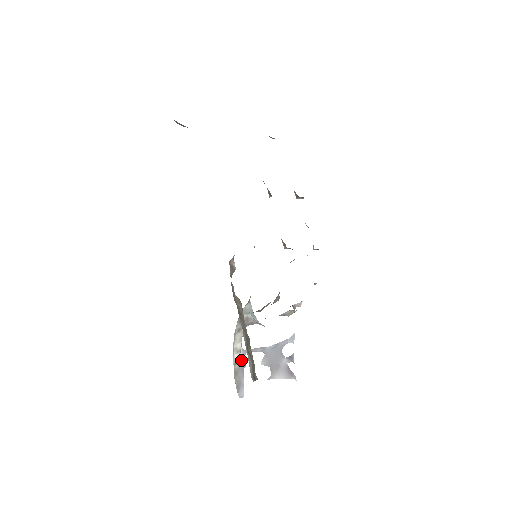
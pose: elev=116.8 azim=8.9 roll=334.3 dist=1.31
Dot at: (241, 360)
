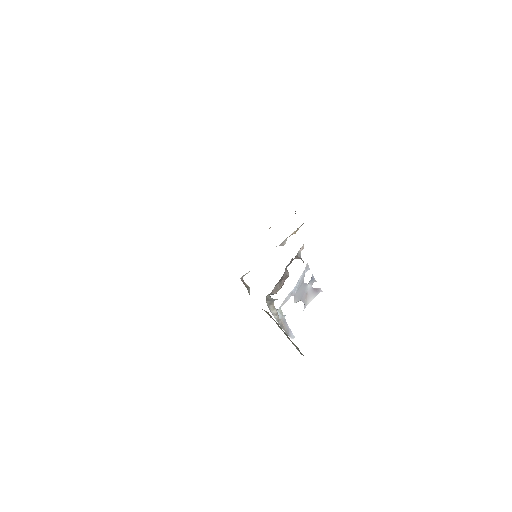
Dot at: (281, 317)
